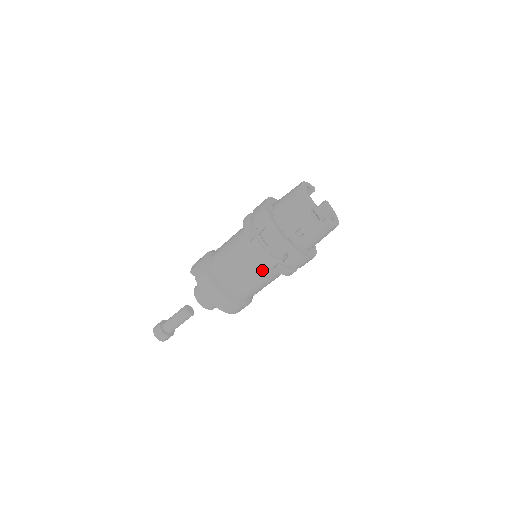
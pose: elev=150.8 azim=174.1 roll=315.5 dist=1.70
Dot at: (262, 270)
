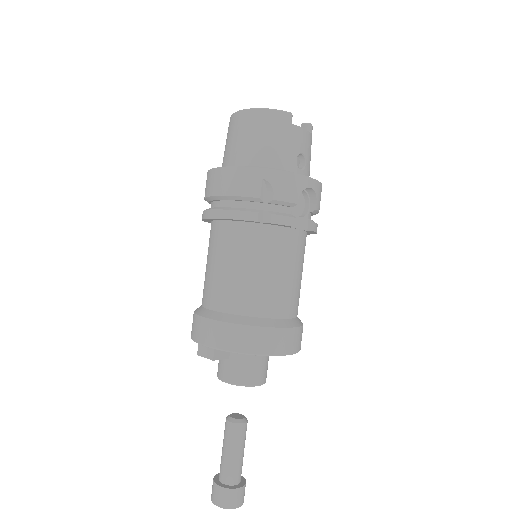
Dot at: (300, 248)
